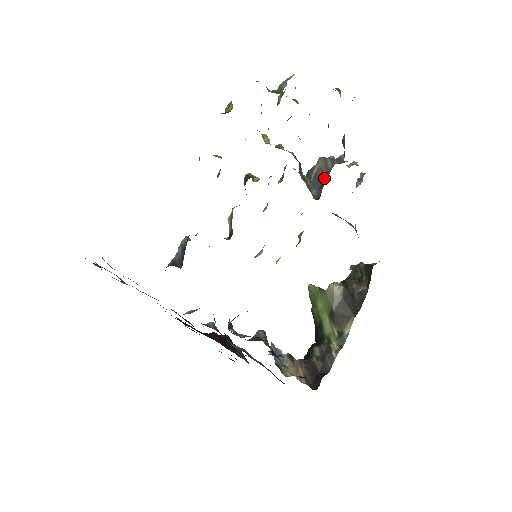
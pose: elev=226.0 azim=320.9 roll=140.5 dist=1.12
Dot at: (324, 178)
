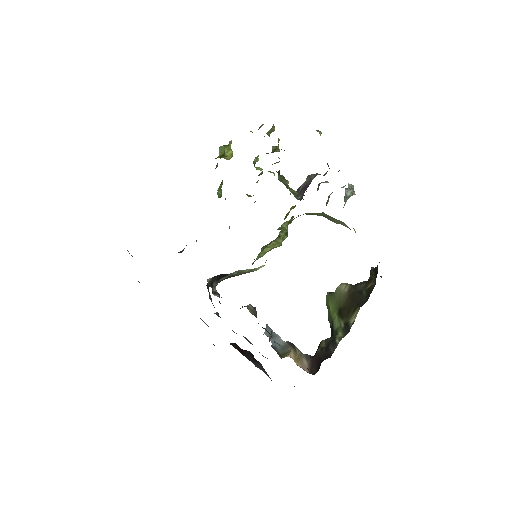
Dot at: (307, 186)
